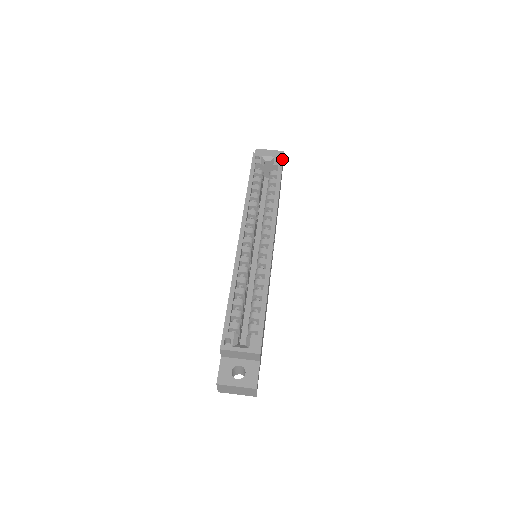
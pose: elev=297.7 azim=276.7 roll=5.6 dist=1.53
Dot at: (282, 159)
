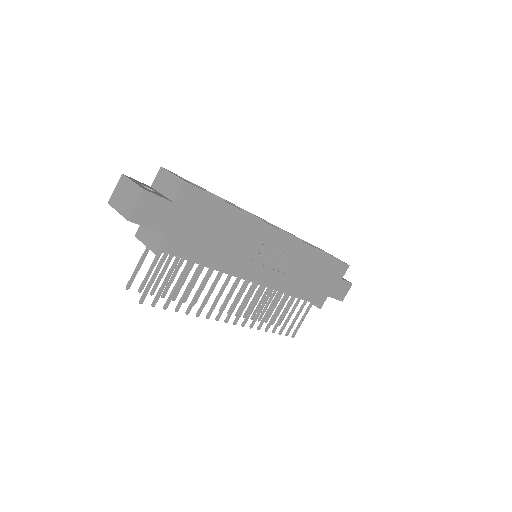
Dot at: (346, 263)
